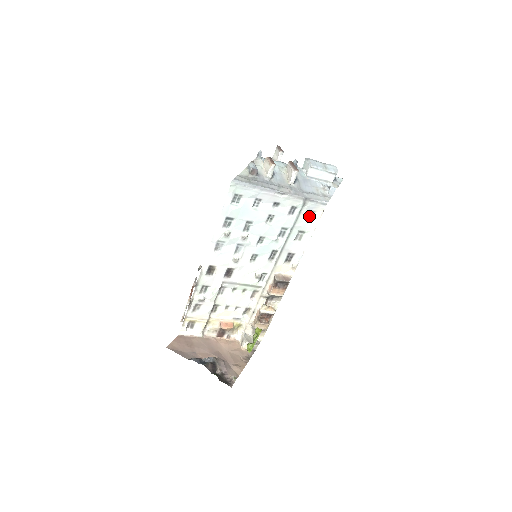
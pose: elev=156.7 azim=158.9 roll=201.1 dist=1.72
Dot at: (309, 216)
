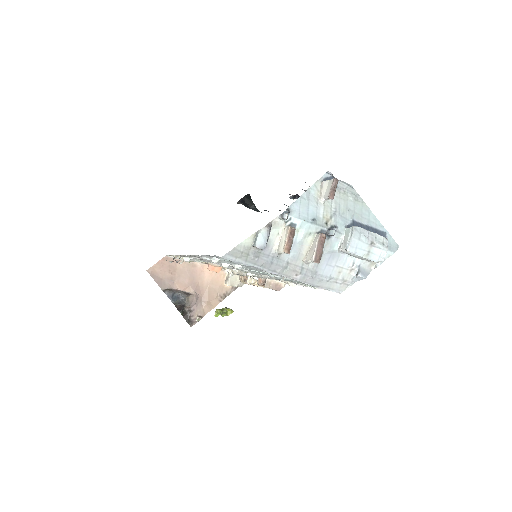
Dot at: occluded
